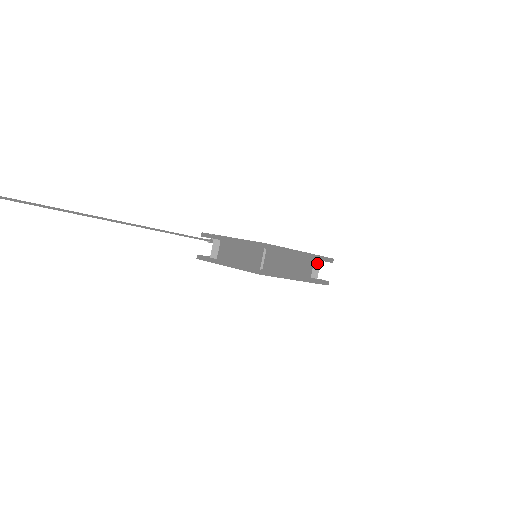
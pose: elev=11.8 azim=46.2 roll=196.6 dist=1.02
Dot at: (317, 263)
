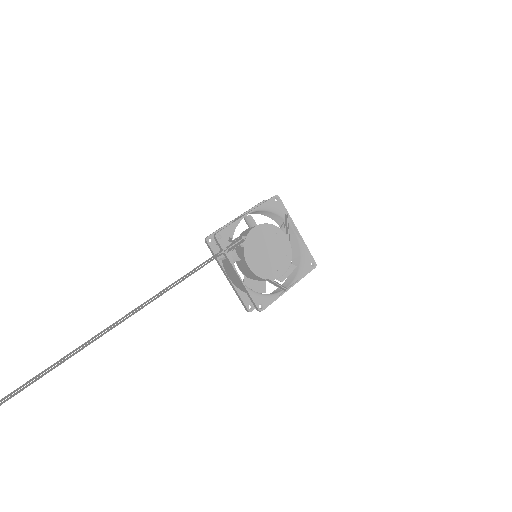
Dot at: (302, 264)
